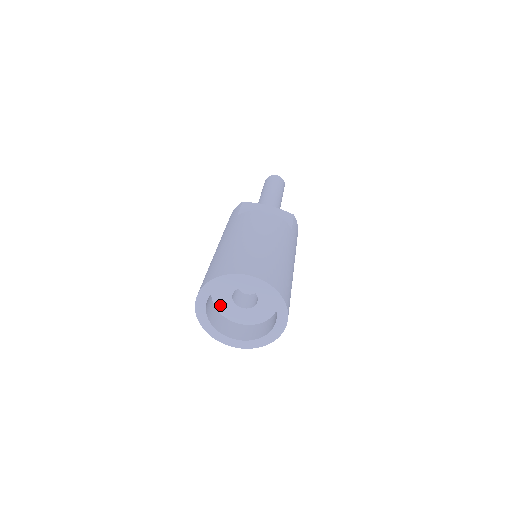
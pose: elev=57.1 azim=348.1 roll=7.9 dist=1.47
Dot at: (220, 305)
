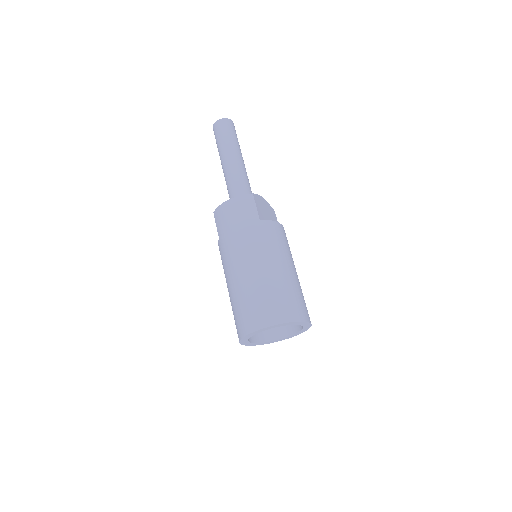
Dot at: occluded
